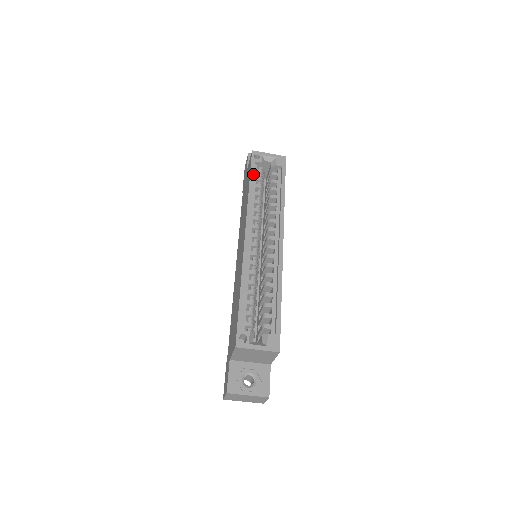
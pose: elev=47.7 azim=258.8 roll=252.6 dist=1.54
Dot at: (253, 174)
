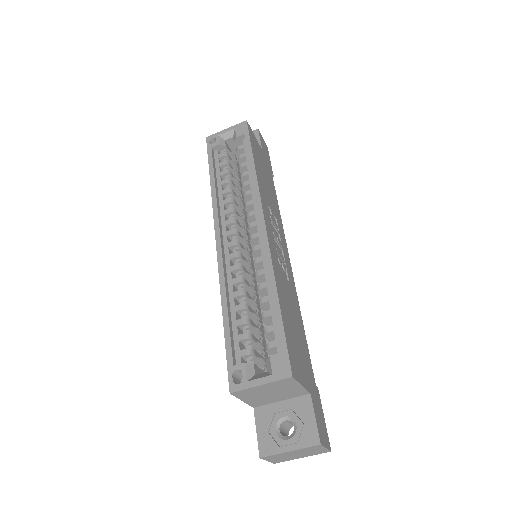
Dot at: (212, 162)
